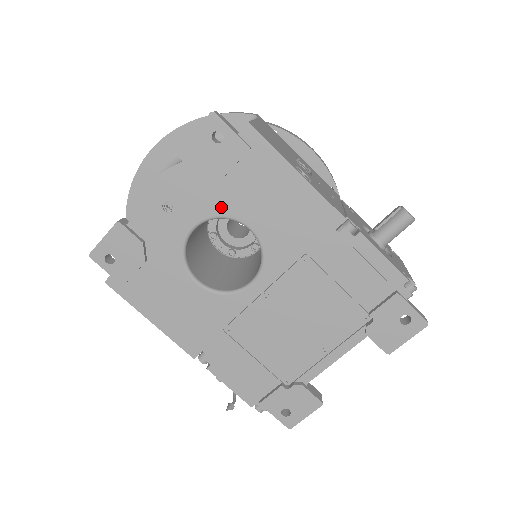
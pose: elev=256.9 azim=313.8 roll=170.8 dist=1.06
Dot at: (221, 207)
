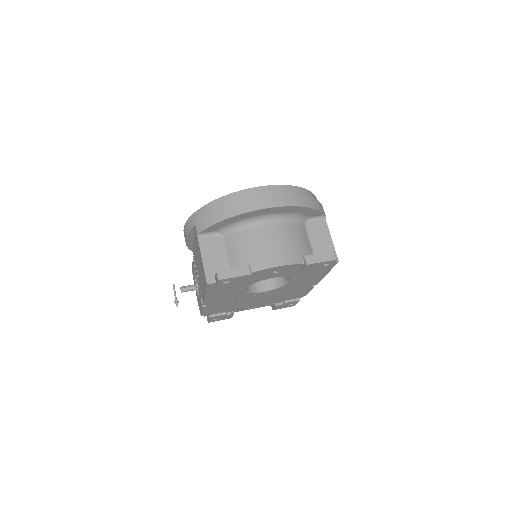
Dot at: (292, 276)
